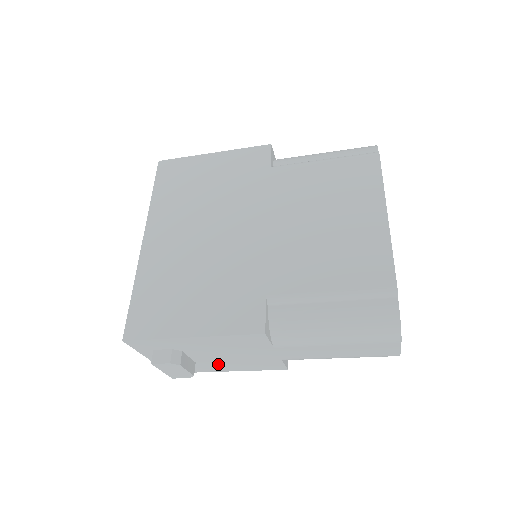
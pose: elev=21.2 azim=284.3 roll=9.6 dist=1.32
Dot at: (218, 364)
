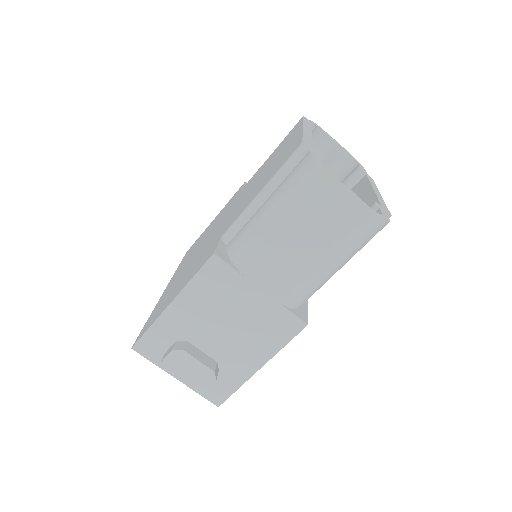
Dot at: (238, 354)
